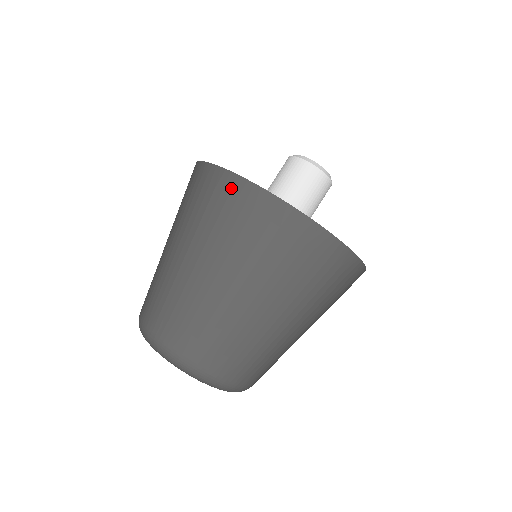
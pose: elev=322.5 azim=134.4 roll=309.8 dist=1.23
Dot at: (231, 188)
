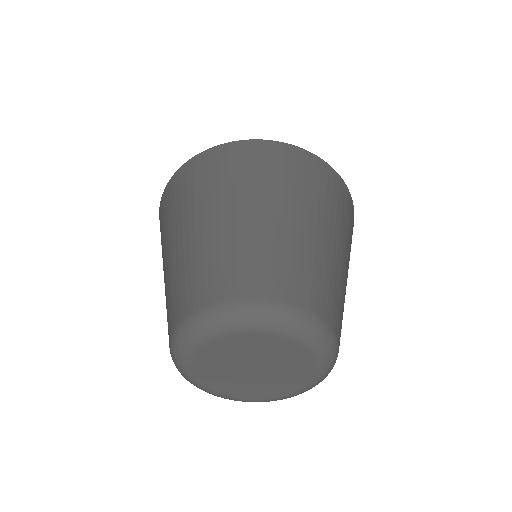
Dot at: (266, 149)
